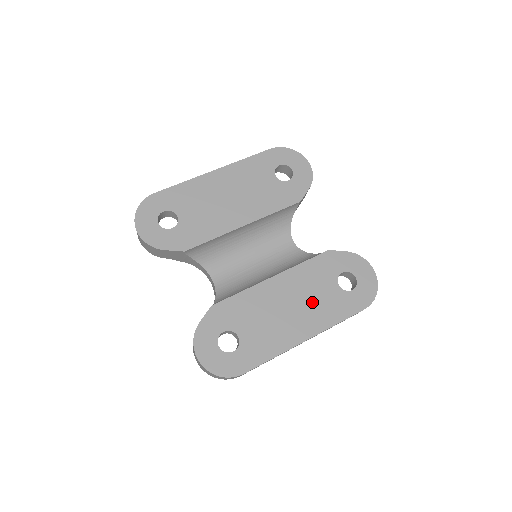
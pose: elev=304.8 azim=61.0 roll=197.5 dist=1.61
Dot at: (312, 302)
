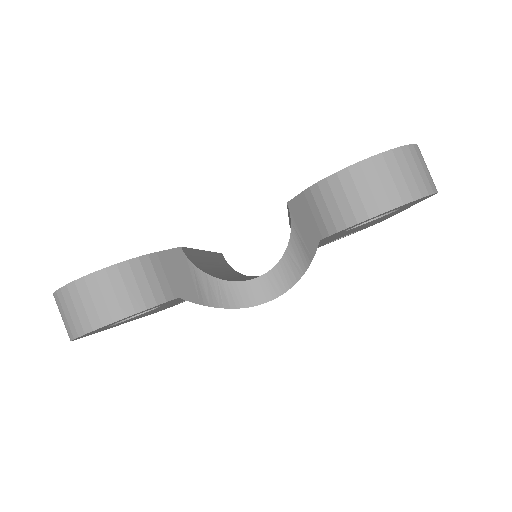
Dot at: occluded
